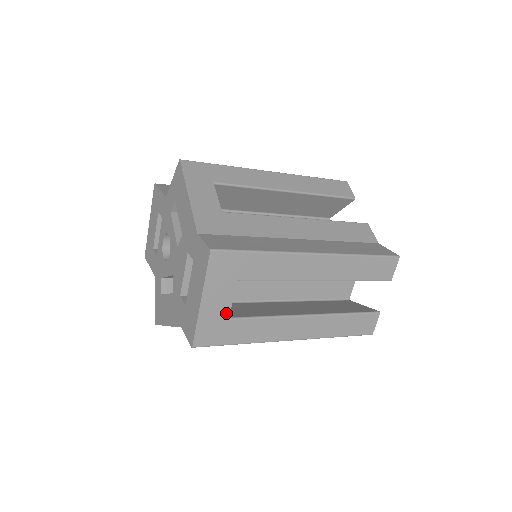
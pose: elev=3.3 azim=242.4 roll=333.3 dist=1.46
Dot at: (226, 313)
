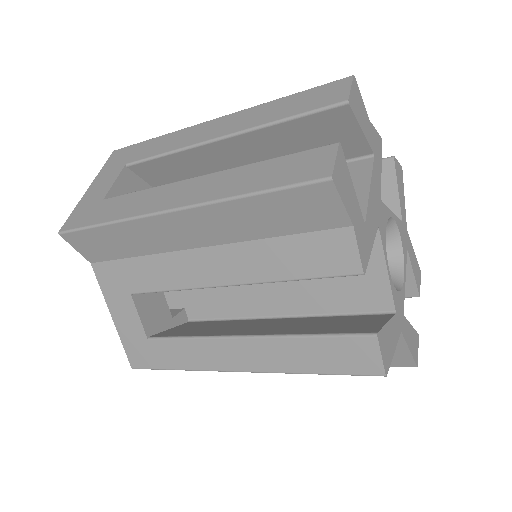
Dot at: (104, 194)
